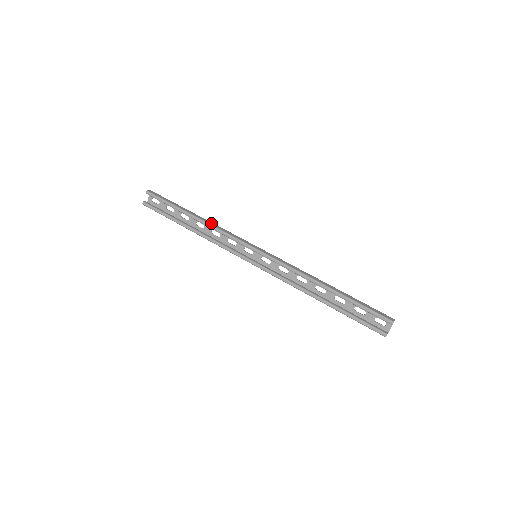
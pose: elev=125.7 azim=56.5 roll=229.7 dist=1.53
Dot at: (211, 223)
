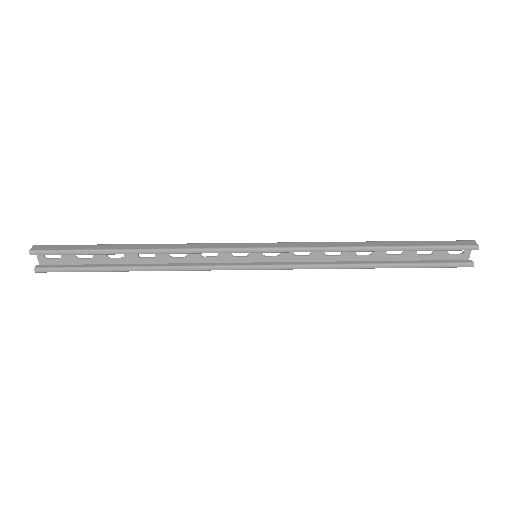
Dot at: (164, 246)
